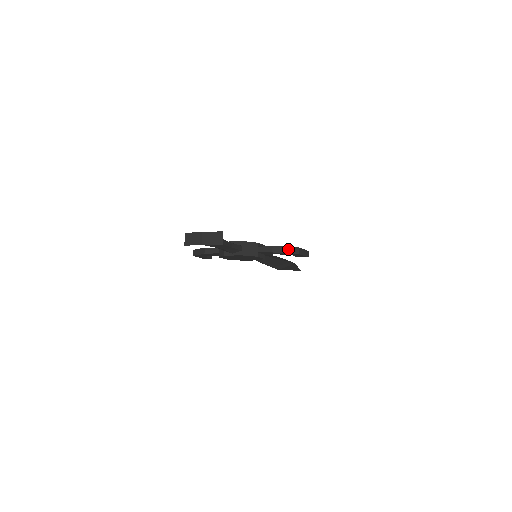
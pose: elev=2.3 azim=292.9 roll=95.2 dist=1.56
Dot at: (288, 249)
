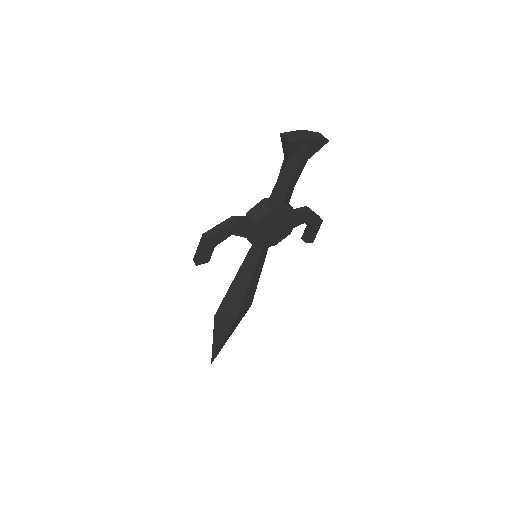
Dot at: (315, 213)
